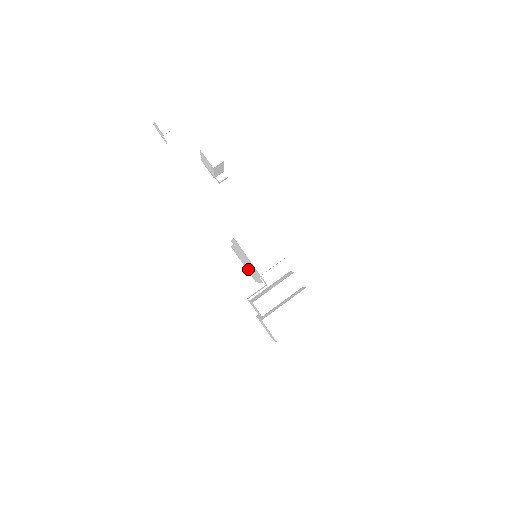
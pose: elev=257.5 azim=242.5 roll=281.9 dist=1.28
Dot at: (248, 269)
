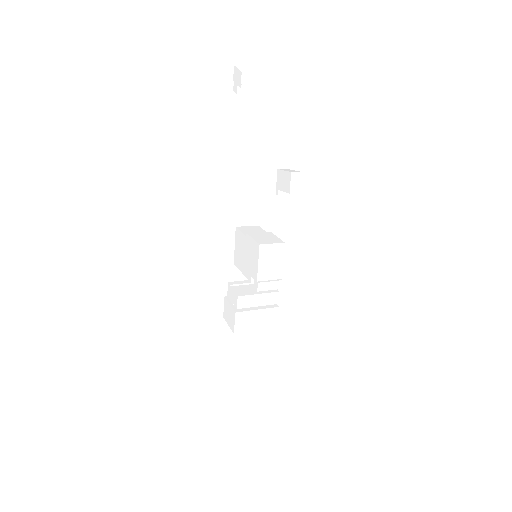
Dot at: (239, 255)
